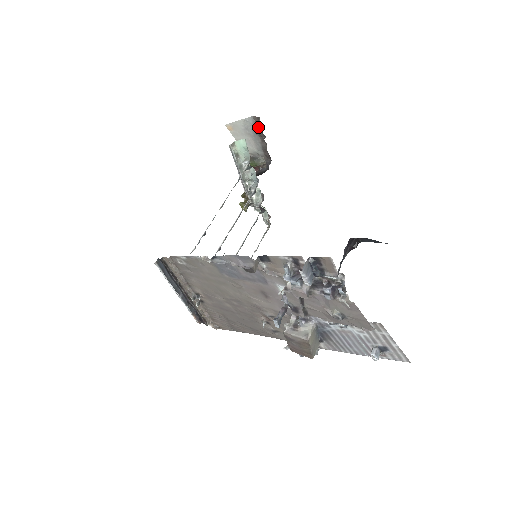
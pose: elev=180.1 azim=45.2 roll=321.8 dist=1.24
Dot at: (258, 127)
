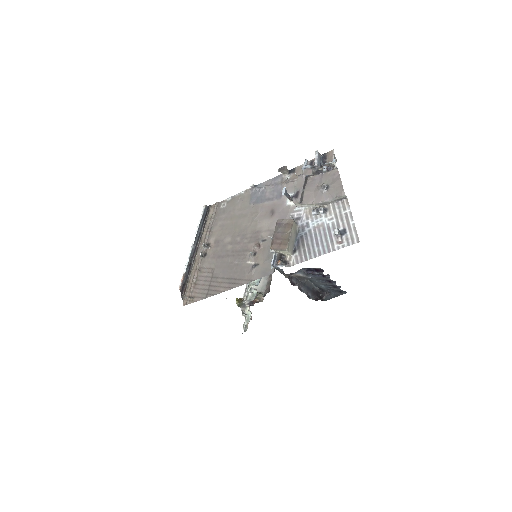
Dot at: occluded
